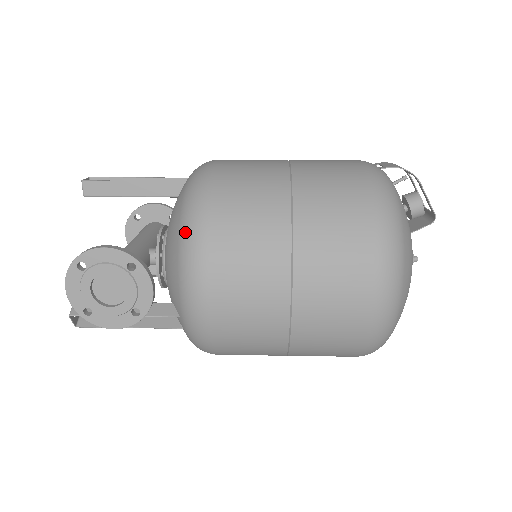
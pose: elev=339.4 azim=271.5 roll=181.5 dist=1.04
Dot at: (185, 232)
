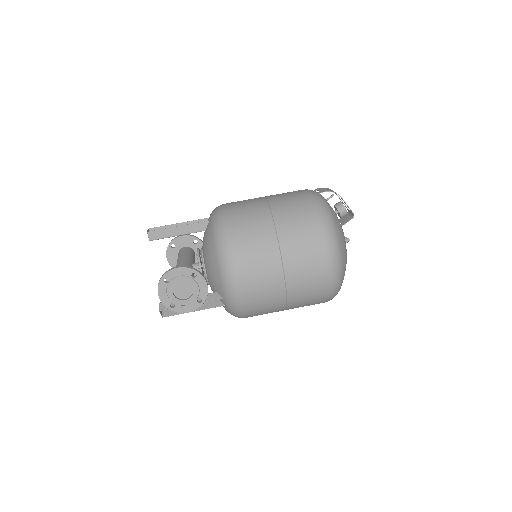
Dot at: (220, 251)
